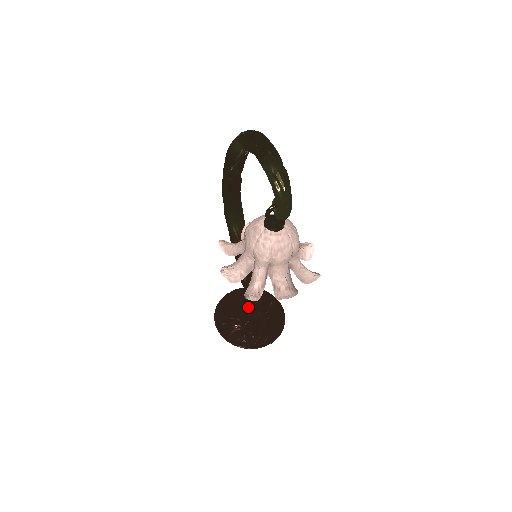
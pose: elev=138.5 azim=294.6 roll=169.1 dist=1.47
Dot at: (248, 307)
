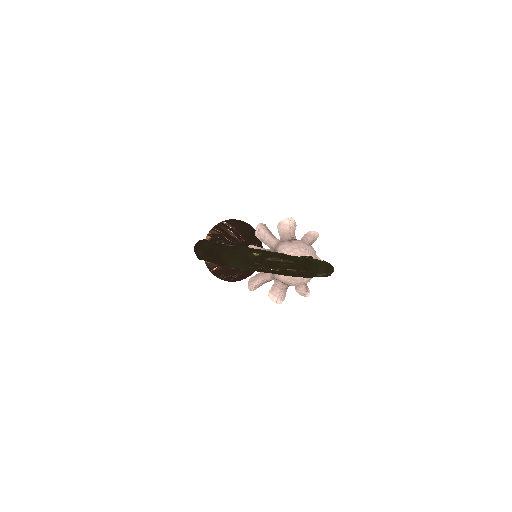
Dot at: occluded
